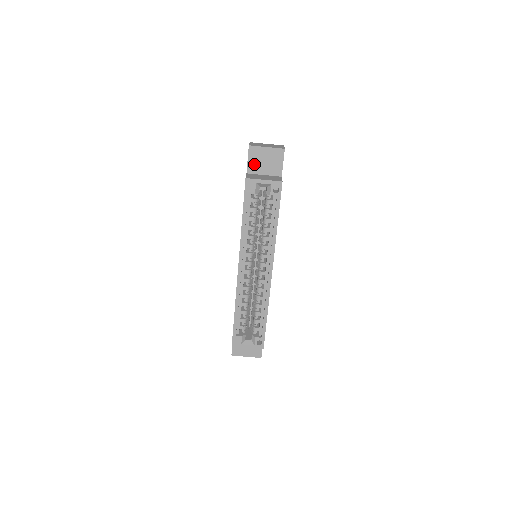
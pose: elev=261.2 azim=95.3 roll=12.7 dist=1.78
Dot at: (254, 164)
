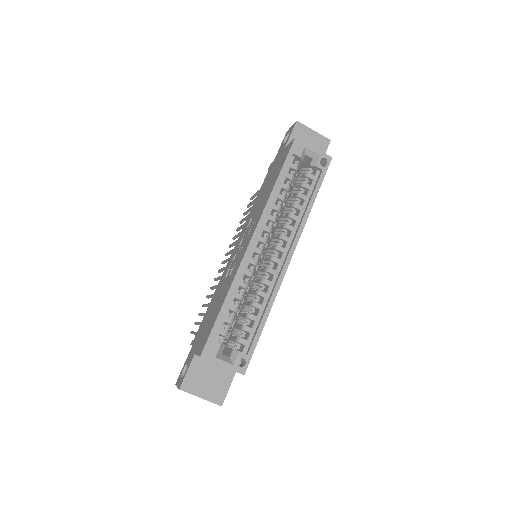
Dot at: occluded
